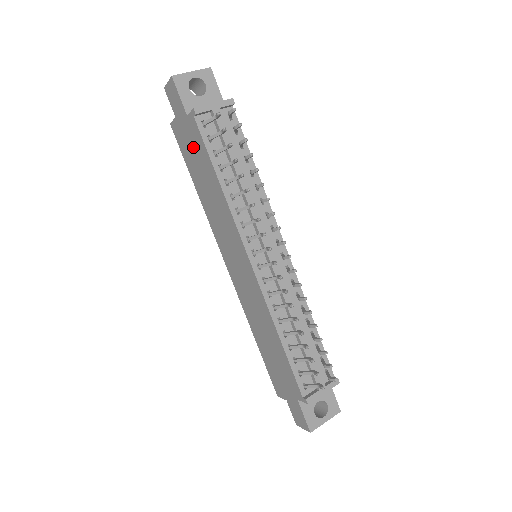
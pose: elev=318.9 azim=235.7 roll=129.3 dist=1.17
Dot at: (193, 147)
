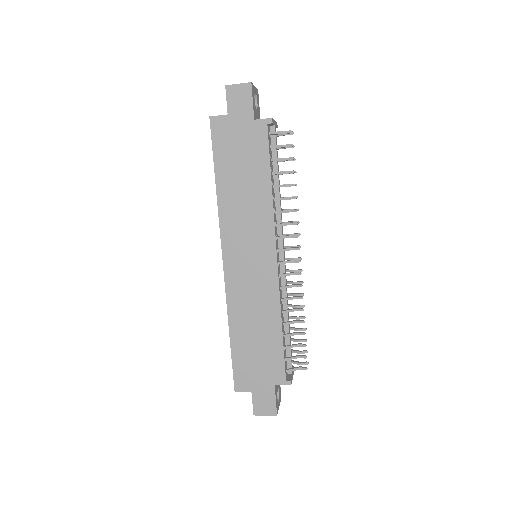
Dot at: (244, 147)
